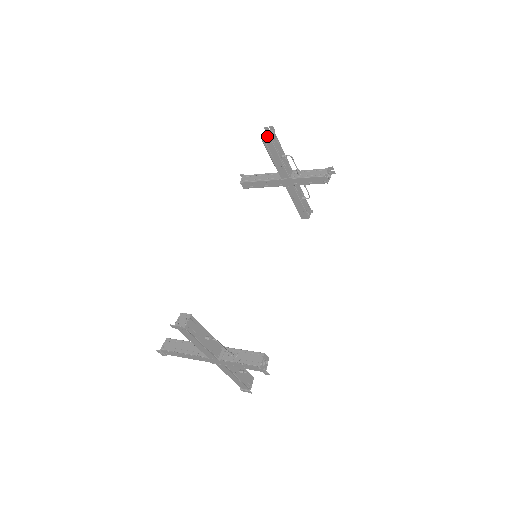
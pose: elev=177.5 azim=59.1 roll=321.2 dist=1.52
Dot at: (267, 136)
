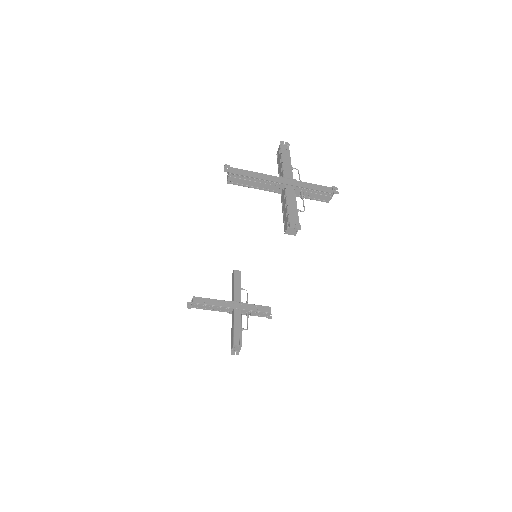
Dot at: occluded
